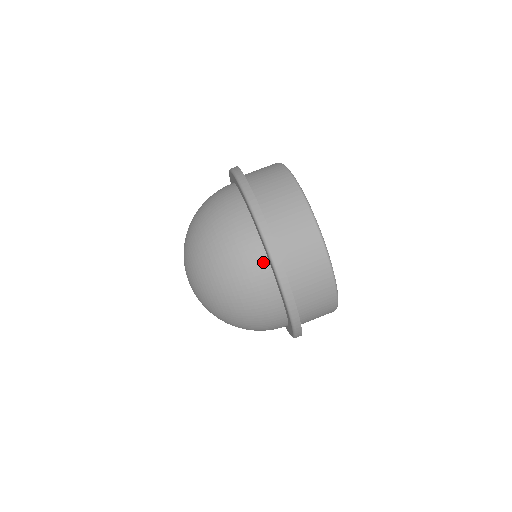
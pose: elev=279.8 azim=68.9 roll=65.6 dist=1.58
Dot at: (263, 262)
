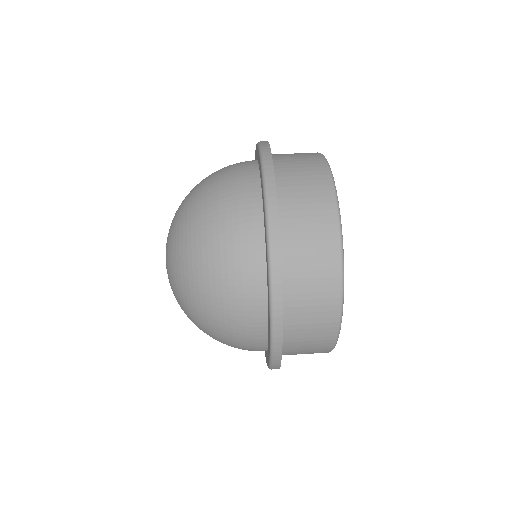
Dot at: (257, 229)
